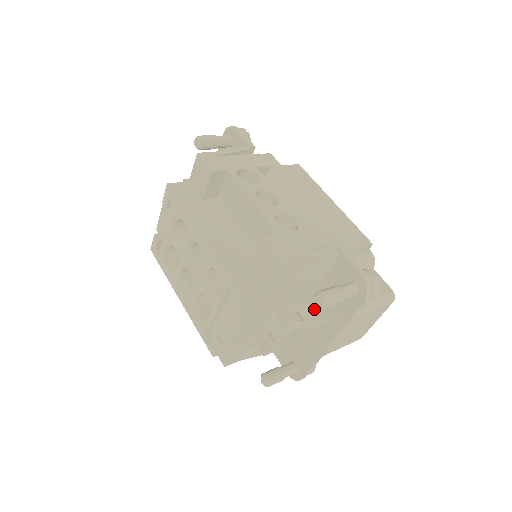
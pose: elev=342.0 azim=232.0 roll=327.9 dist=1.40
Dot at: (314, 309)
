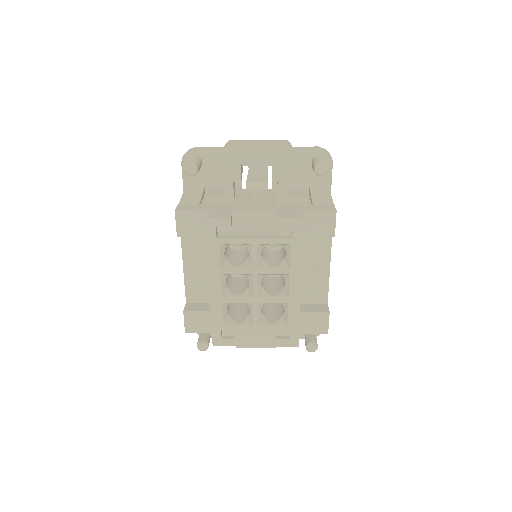
Dot at: occluded
